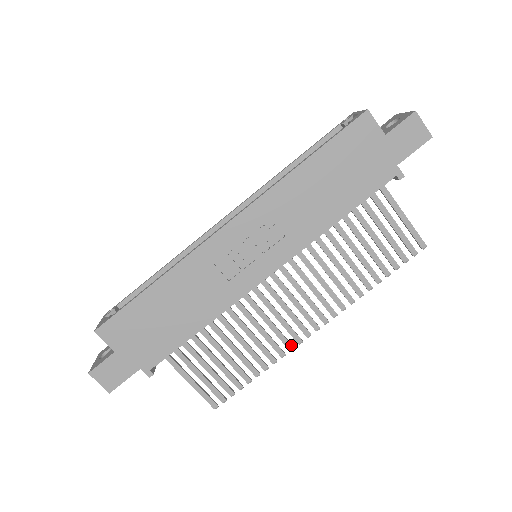
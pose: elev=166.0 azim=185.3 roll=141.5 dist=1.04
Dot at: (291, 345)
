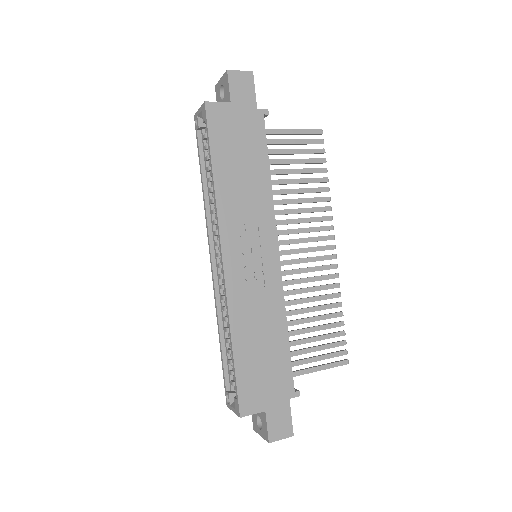
Dot at: (335, 274)
